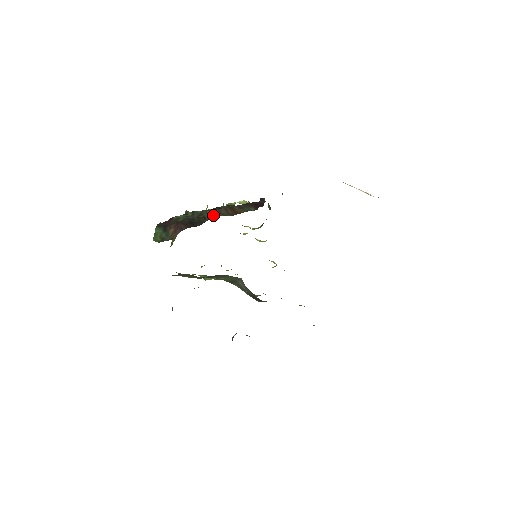
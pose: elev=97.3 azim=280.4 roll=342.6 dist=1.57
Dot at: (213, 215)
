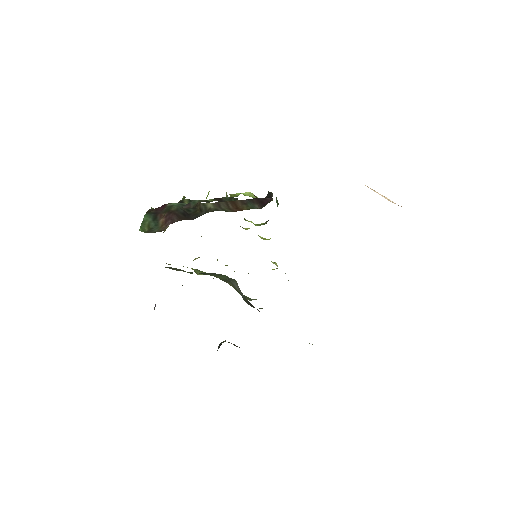
Dot at: (211, 209)
